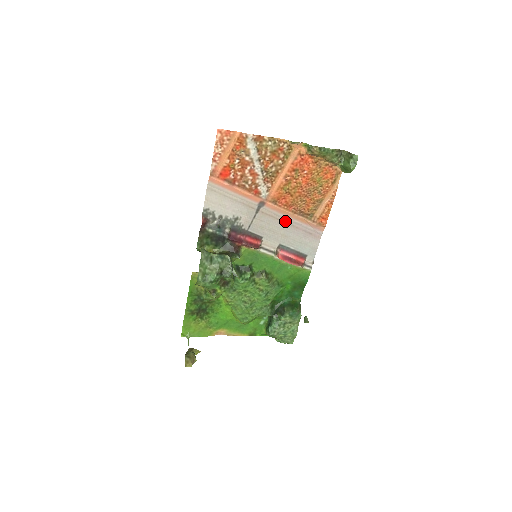
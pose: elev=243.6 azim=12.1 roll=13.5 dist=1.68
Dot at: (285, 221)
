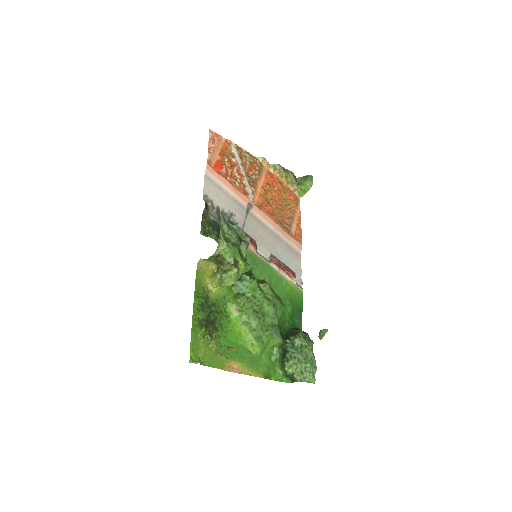
Dot at: (270, 231)
